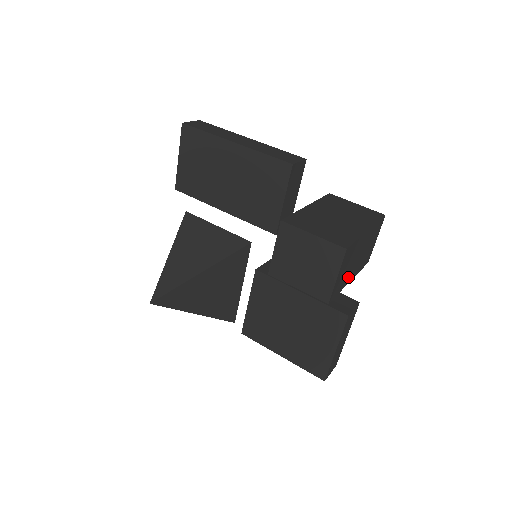
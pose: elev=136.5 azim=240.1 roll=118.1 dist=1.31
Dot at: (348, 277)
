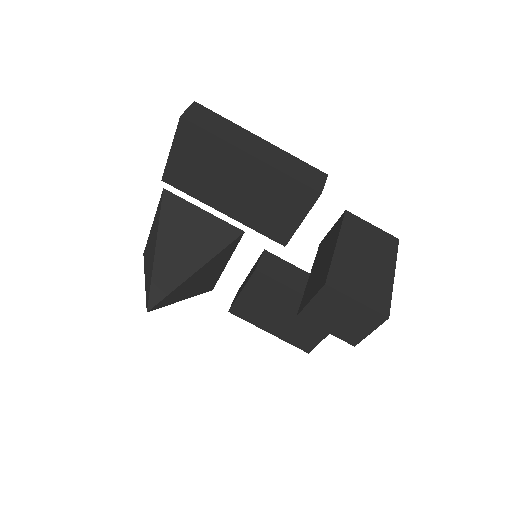
Dot at: occluded
